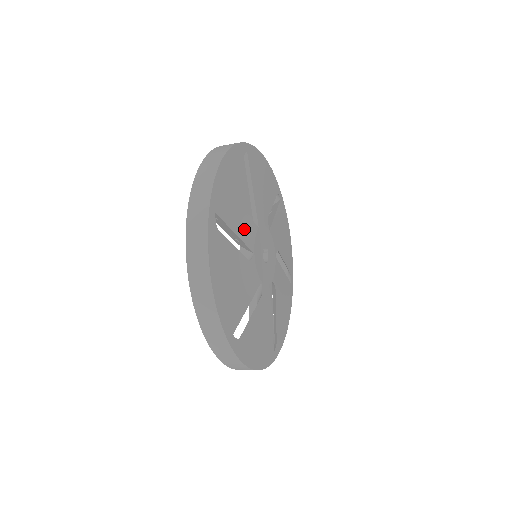
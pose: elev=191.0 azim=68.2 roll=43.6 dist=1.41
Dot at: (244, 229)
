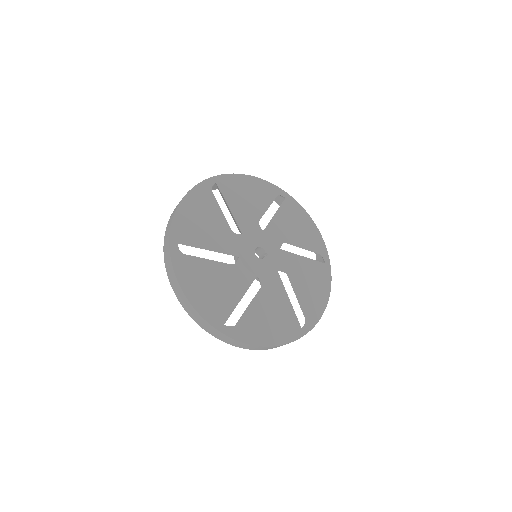
Dot at: (242, 215)
